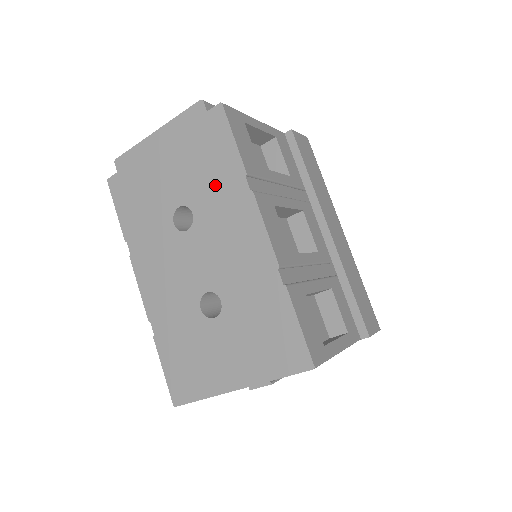
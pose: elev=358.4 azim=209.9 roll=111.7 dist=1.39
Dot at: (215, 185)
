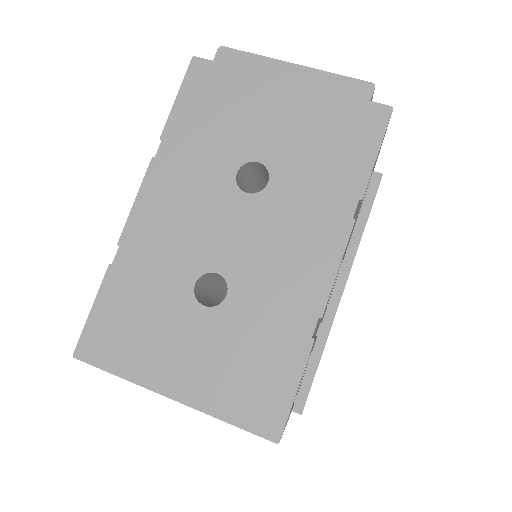
Dot at: (318, 178)
